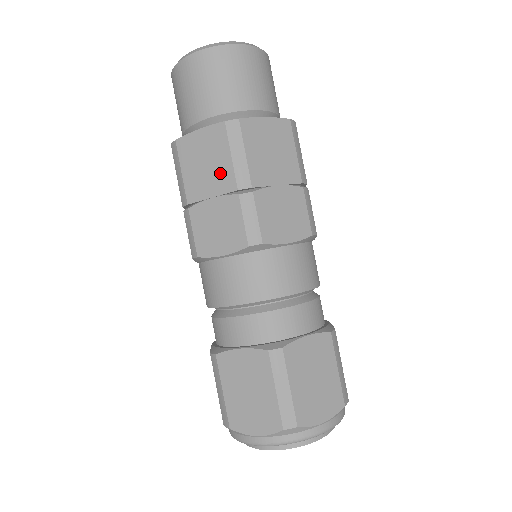
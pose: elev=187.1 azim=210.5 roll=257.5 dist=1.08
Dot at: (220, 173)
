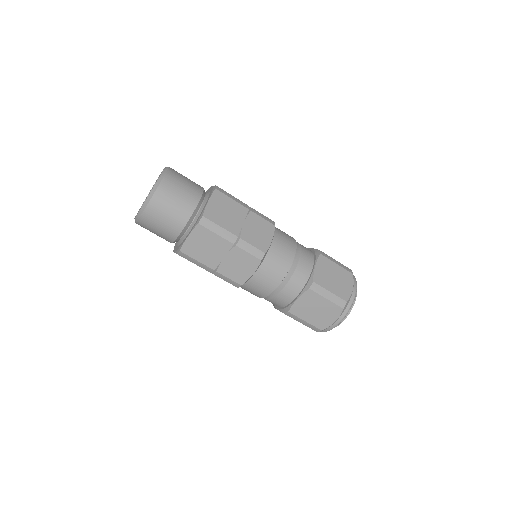
Dot at: occluded
